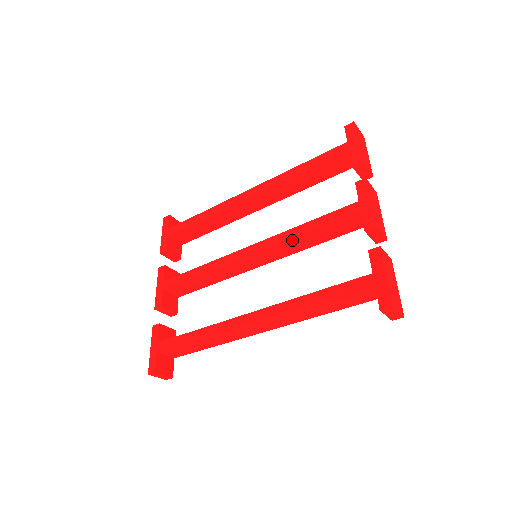
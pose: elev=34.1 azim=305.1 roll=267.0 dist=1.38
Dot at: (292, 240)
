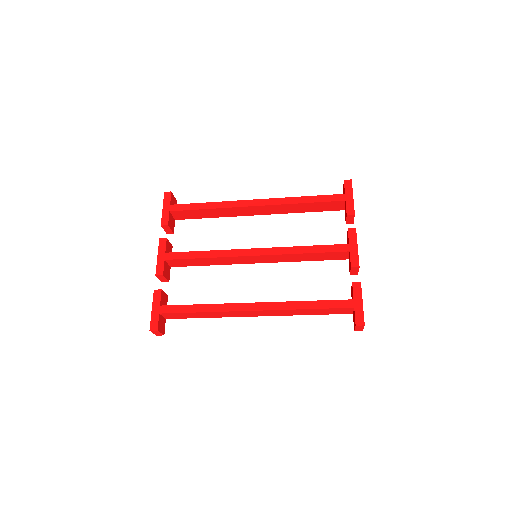
Dot at: (292, 255)
